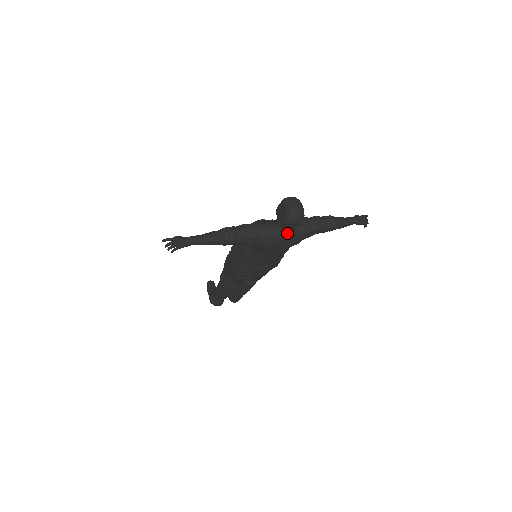
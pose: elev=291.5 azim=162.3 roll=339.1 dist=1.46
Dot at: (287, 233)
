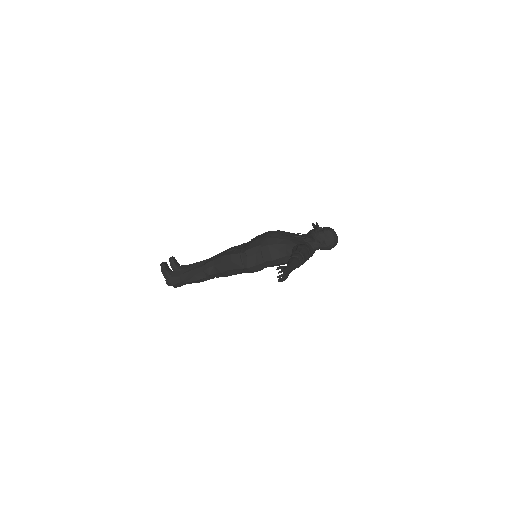
Dot at: occluded
